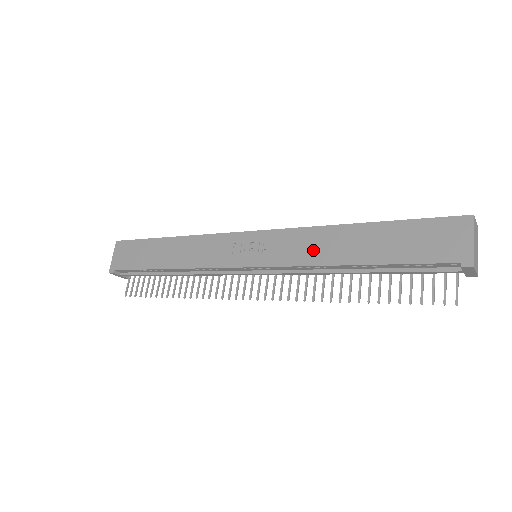
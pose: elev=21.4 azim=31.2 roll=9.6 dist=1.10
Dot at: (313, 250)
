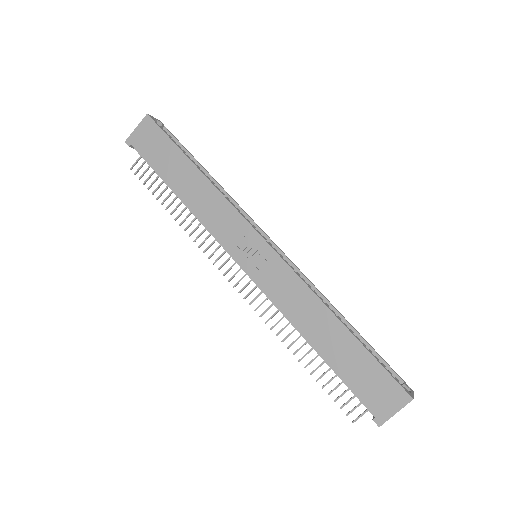
Dot at: (297, 308)
